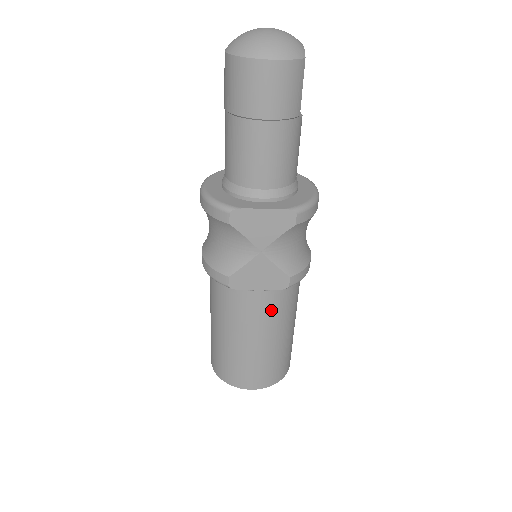
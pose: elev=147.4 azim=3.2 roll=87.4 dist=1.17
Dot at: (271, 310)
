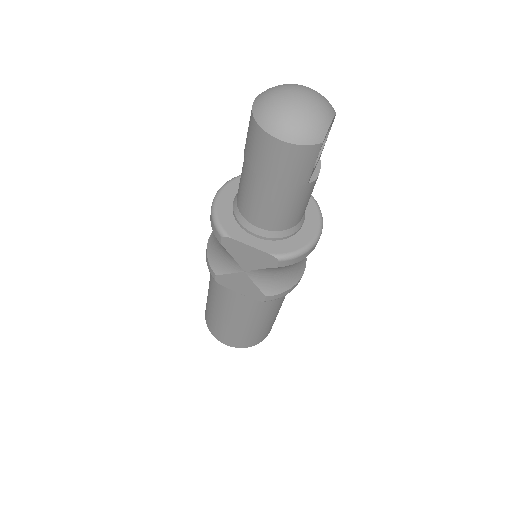
Dot at: (248, 308)
